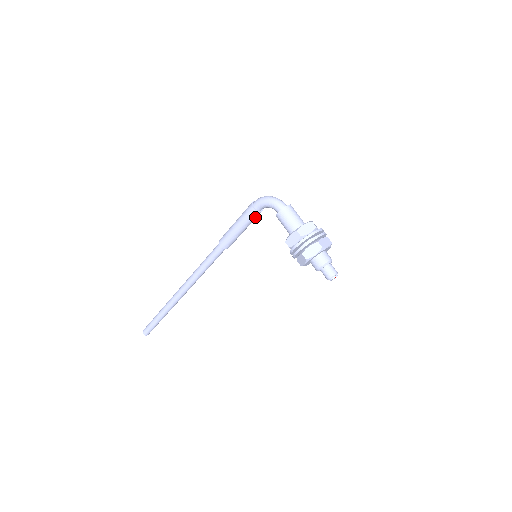
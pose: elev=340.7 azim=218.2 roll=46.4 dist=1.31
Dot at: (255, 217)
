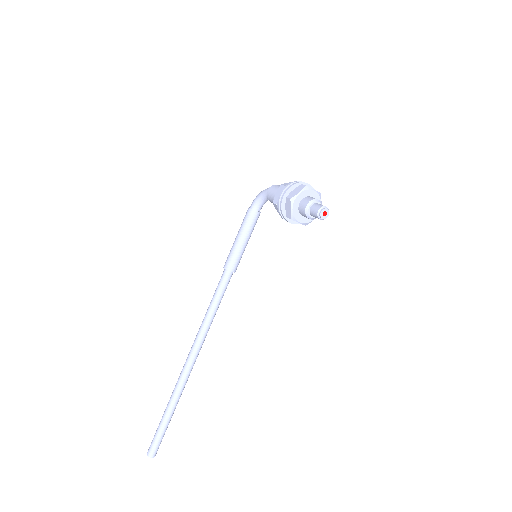
Dot at: (253, 219)
